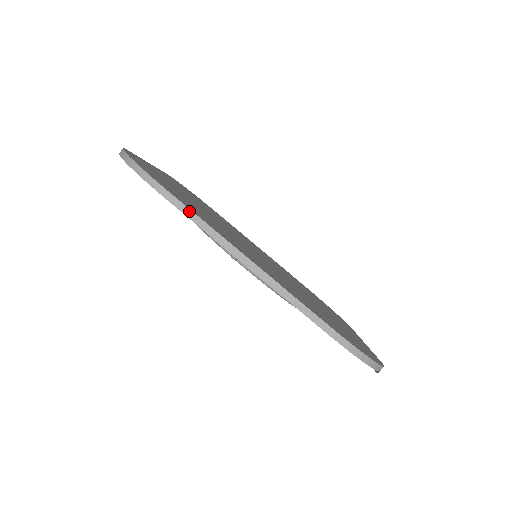
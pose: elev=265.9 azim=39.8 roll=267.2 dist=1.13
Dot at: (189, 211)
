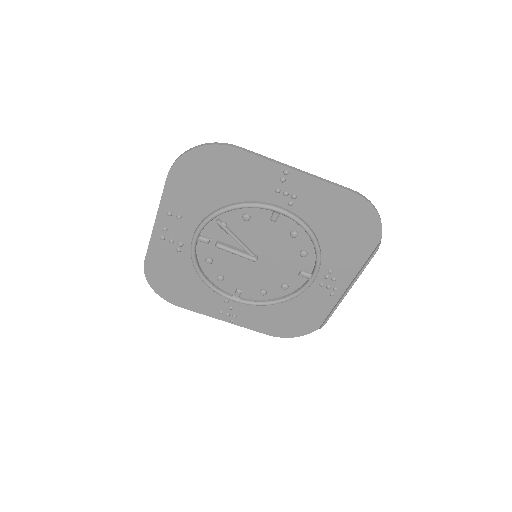
Dot at: (253, 152)
